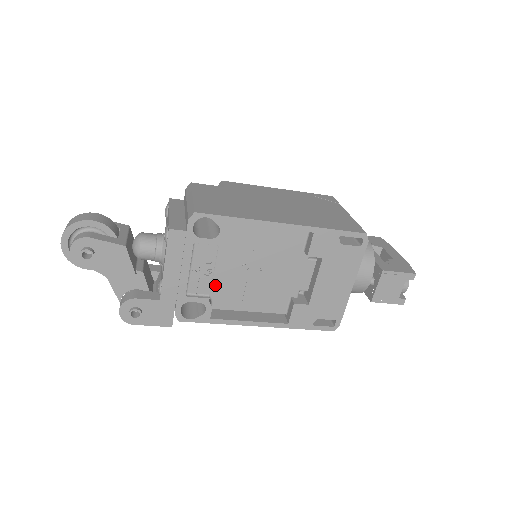
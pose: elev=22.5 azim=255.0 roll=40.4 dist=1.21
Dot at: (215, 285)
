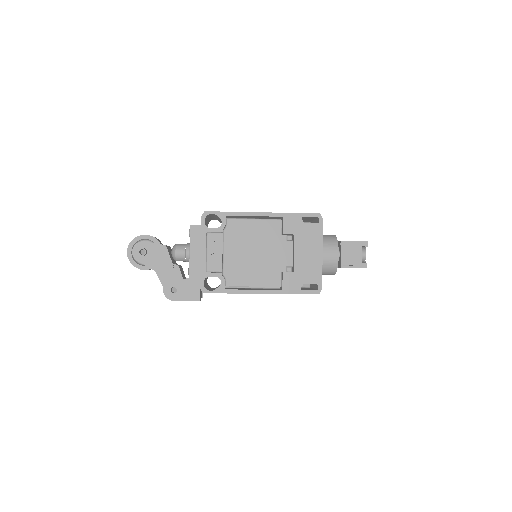
Dot at: (226, 267)
